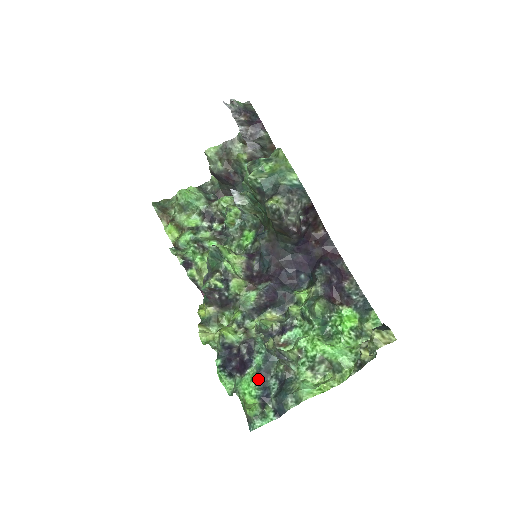
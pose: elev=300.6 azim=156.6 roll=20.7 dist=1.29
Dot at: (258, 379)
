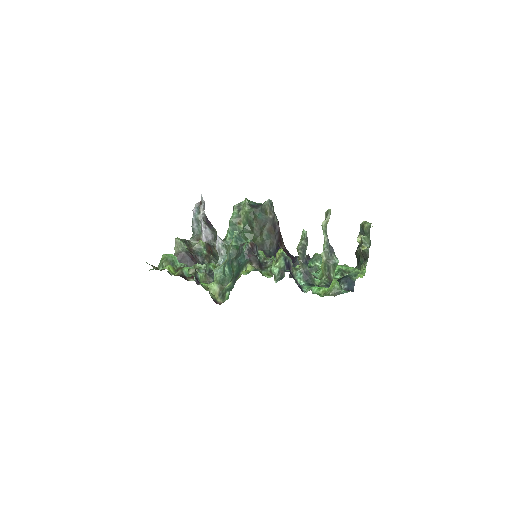
Dot at: occluded
